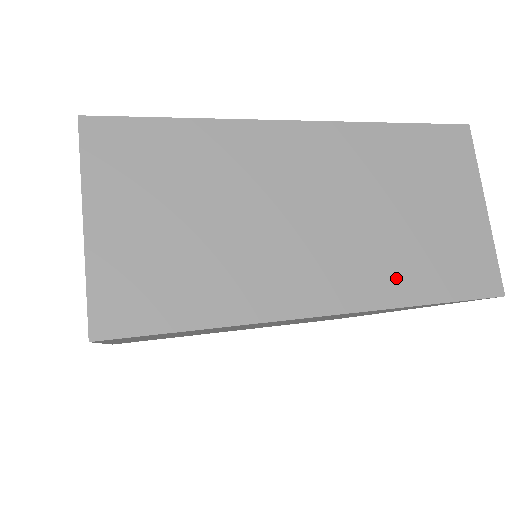
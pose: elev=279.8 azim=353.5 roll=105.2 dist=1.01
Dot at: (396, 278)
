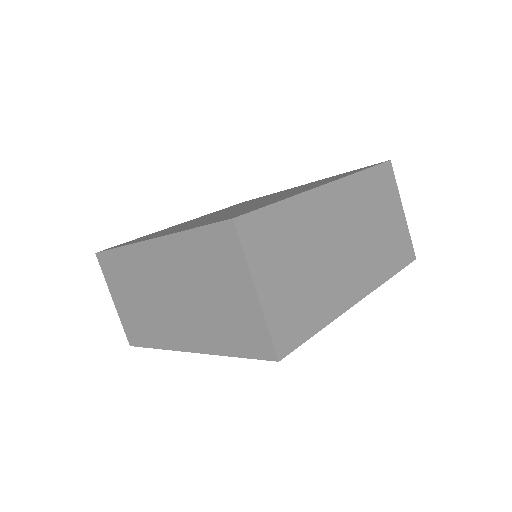
Dot at: (380, 267)
